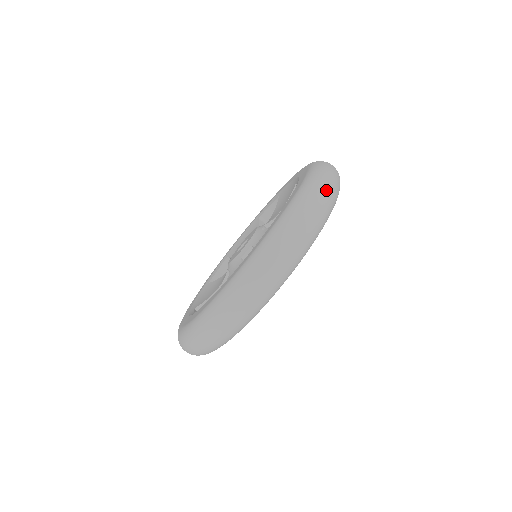
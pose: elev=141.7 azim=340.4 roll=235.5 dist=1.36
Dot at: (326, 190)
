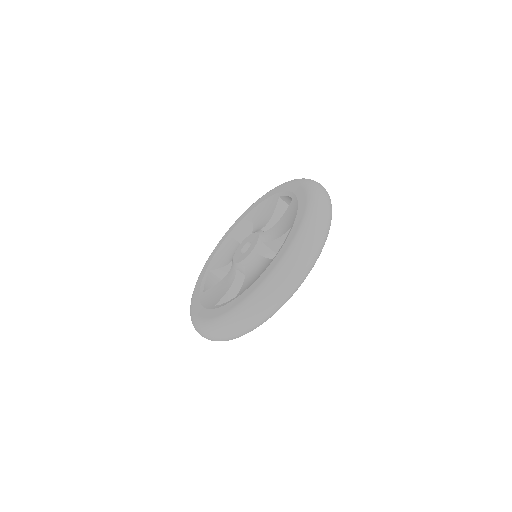
Dot at: (287, 288)
